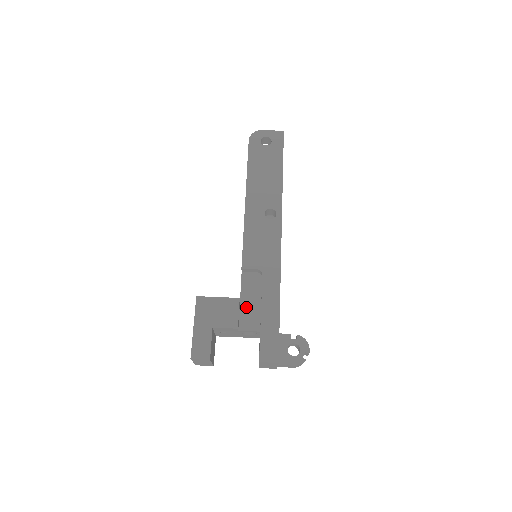
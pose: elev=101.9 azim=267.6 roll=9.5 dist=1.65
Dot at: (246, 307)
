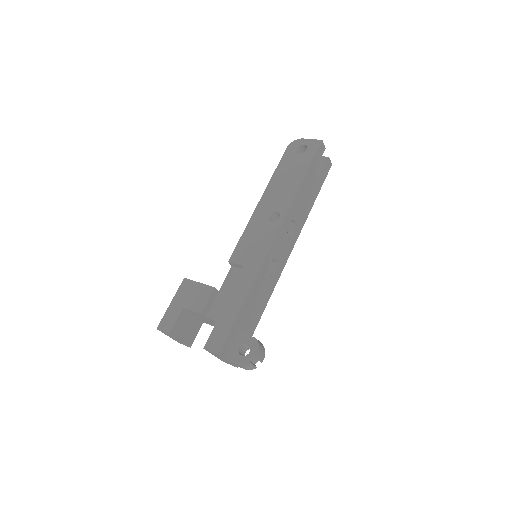
Dot at: (221, 298)
